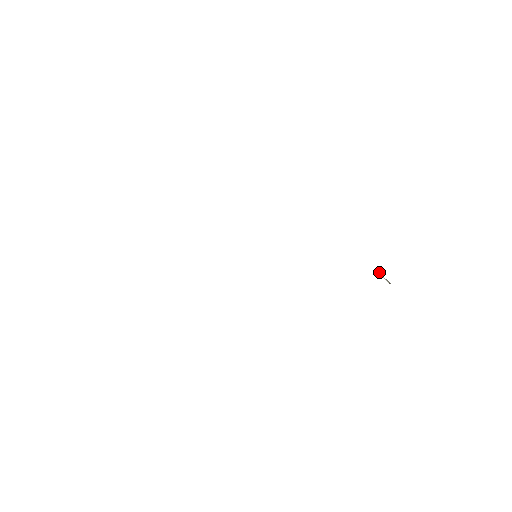
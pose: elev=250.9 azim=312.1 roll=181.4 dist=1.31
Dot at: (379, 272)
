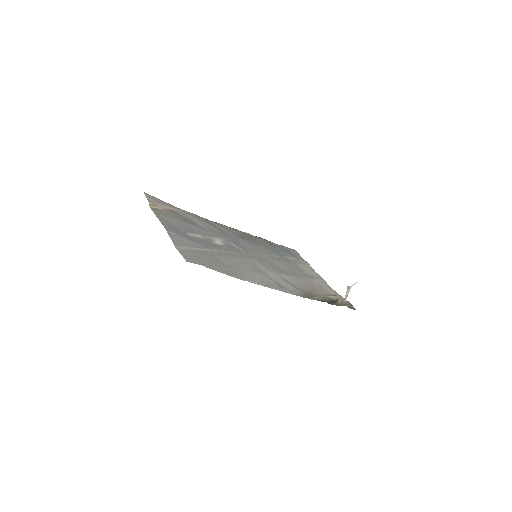
Dot at: (349, 288)
